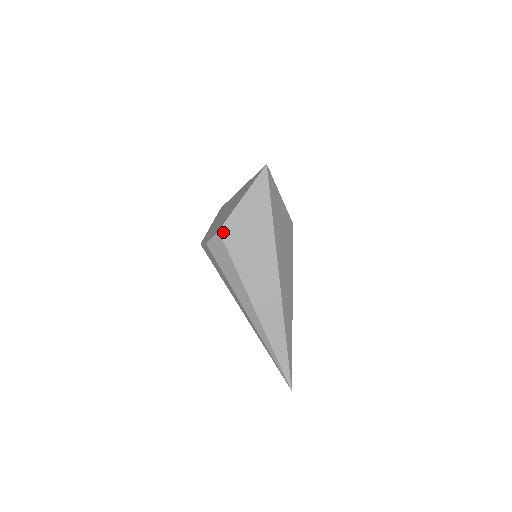
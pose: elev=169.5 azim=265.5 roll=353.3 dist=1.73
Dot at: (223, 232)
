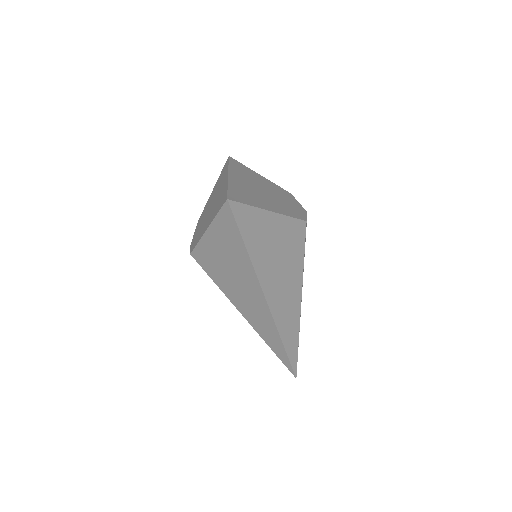
Dot at: (195, 256)
